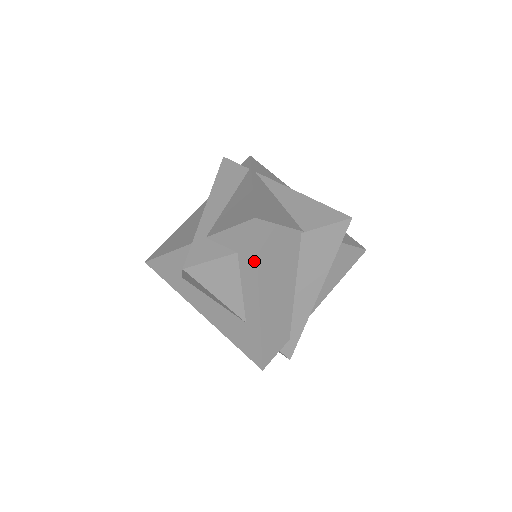
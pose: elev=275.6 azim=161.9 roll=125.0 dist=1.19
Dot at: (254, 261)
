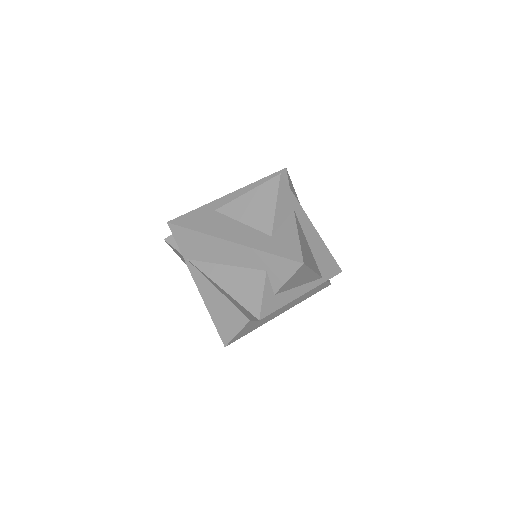
Dot at: occluded
